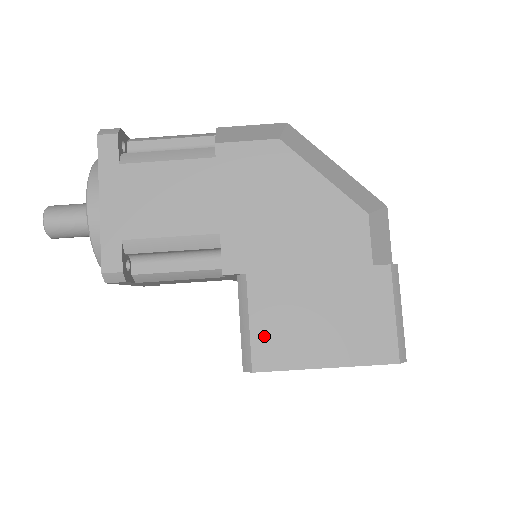
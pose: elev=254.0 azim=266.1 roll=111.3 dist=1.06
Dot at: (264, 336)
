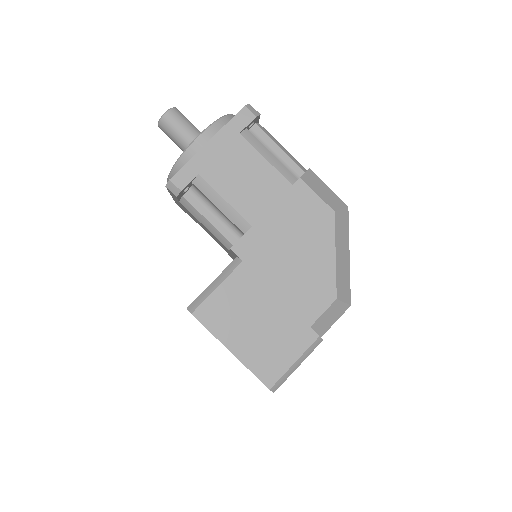
Dot at: (217, 302)
